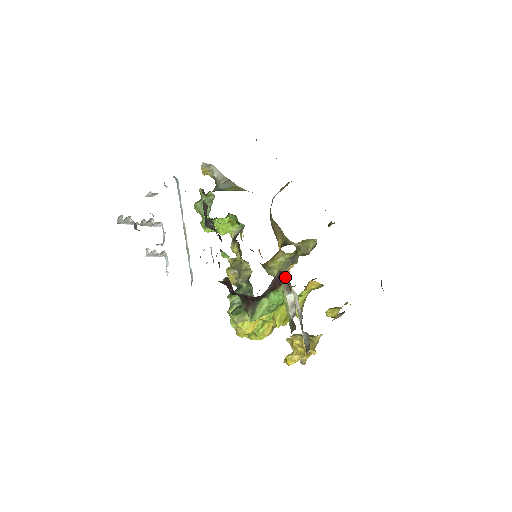
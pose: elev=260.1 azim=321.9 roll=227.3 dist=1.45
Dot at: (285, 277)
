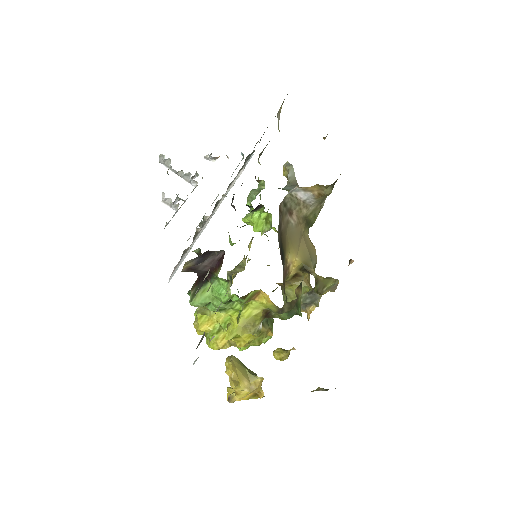
Dot at: occluded
